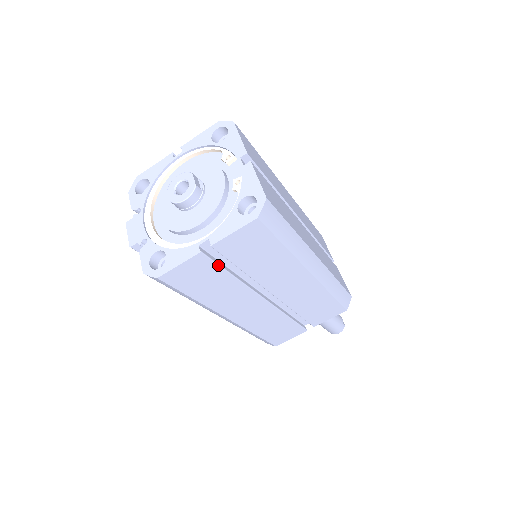
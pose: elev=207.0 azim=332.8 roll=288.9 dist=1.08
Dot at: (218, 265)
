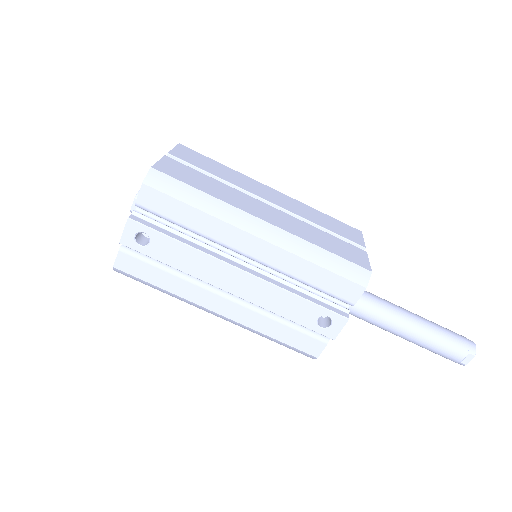
Dot at: (189, 167)
